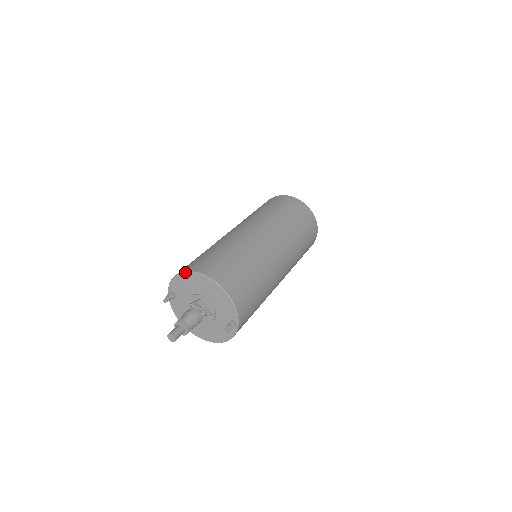
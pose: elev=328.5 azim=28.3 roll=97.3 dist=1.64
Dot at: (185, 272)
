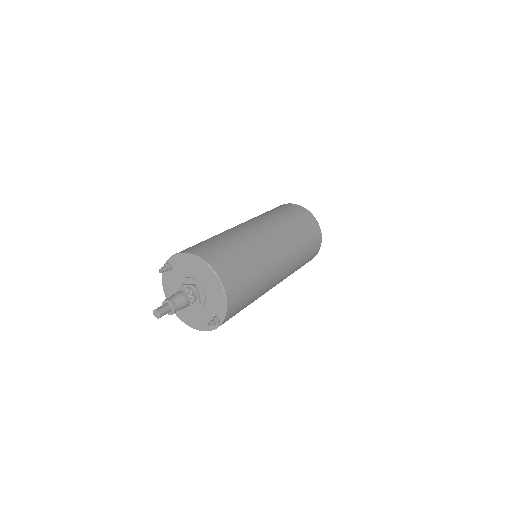
Dot at: (193, 255)
